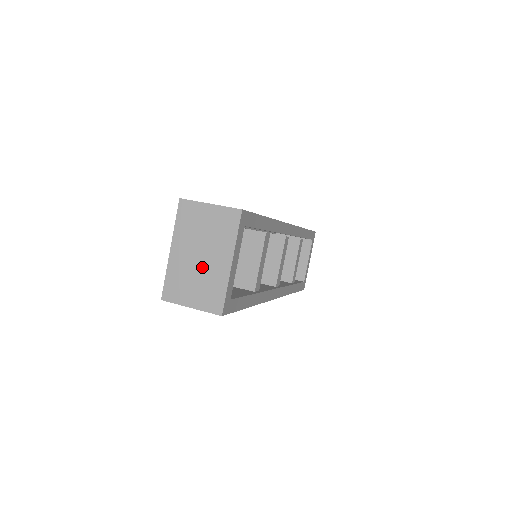
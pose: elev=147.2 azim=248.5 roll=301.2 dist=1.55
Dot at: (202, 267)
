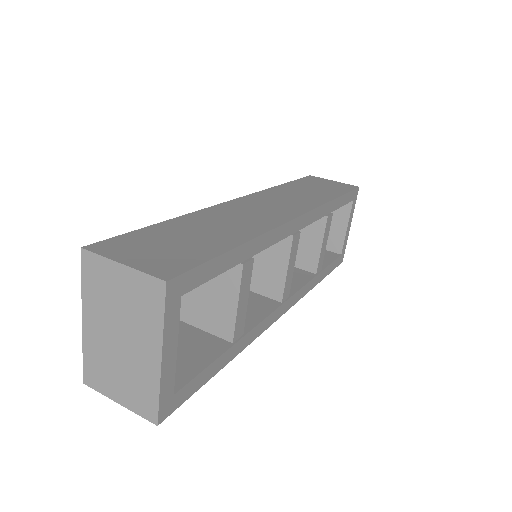
Dot at: (124, 354)
